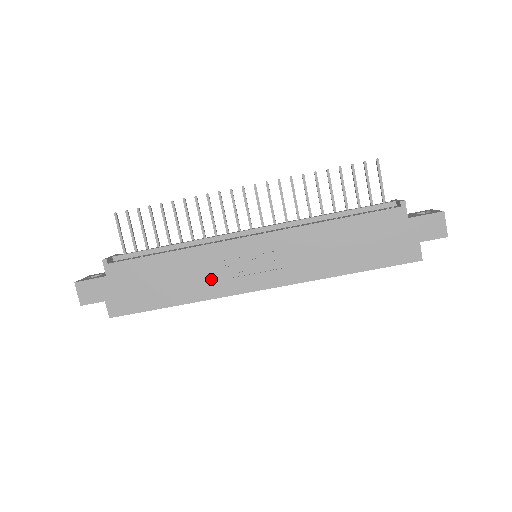
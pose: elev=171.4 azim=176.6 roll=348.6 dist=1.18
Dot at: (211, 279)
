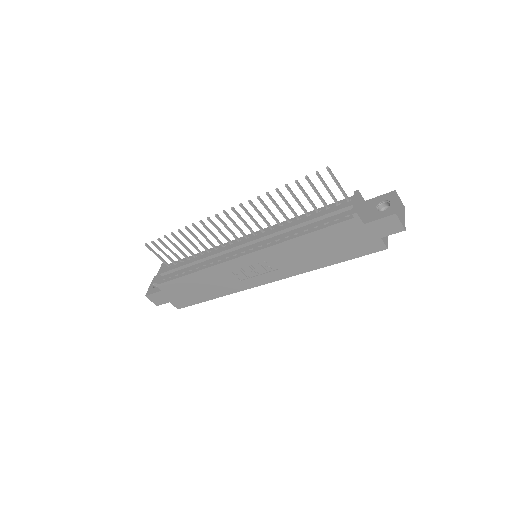
Dot at: (229, 283)
